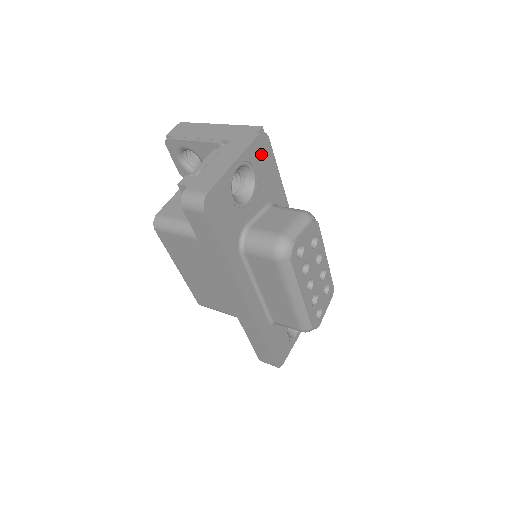
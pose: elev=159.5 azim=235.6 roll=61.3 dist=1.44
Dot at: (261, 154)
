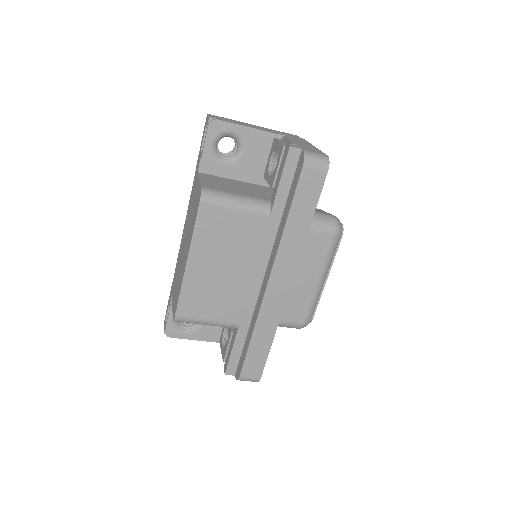
Dot at: occluded
